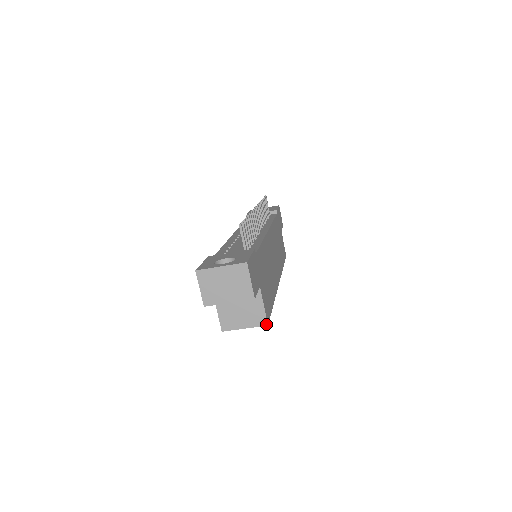
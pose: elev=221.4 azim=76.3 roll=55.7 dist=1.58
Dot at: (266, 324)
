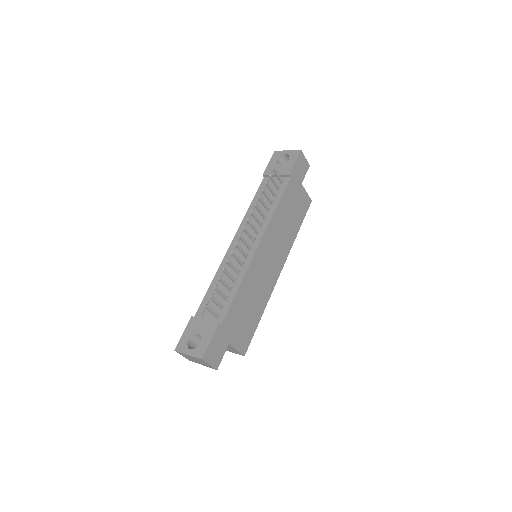
Dot at: (243, 355)
